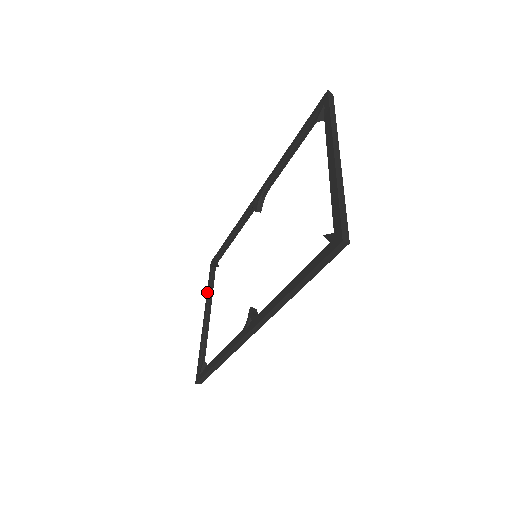
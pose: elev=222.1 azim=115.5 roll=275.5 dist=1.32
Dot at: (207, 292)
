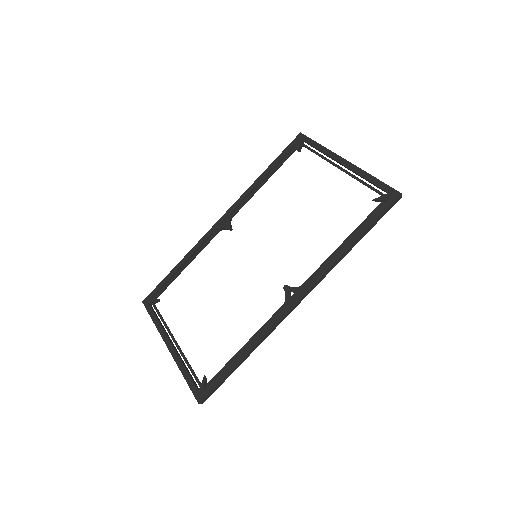
Dot at: (157, 325)
